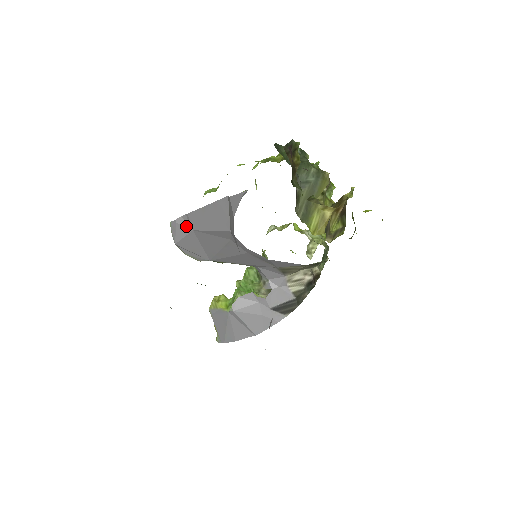
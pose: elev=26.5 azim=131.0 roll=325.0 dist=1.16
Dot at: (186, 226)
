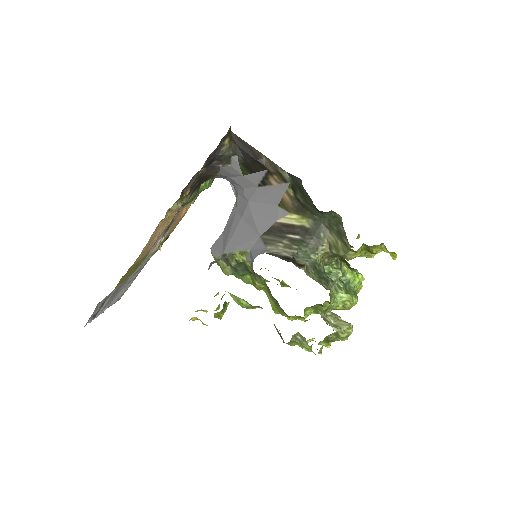
Dot at: occluded
